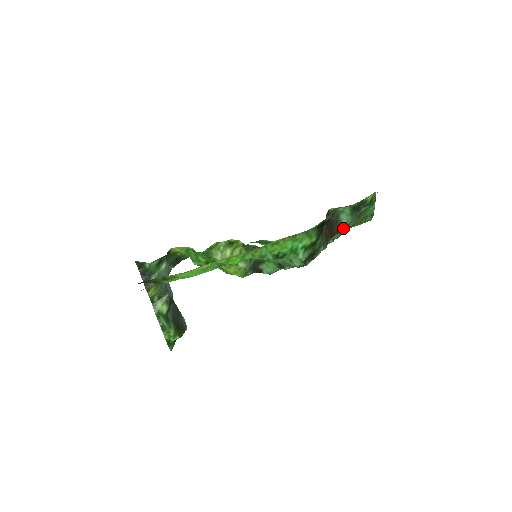
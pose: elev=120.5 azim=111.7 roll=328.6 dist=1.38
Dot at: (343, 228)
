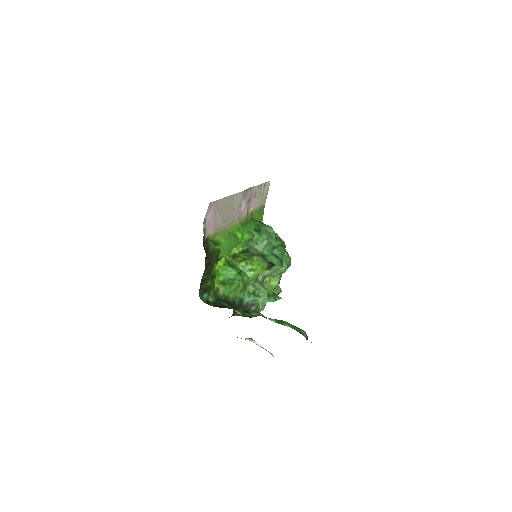
Dot at: occluded
